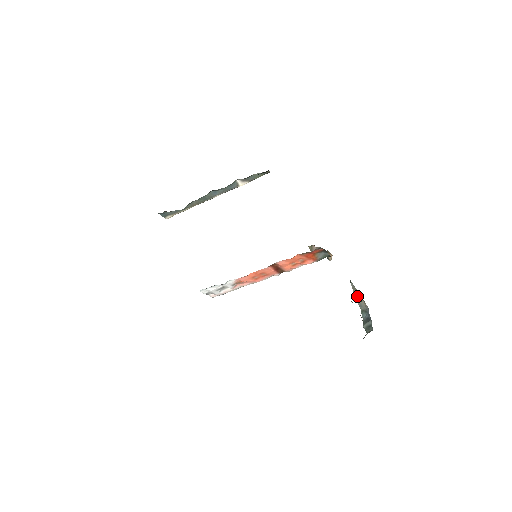
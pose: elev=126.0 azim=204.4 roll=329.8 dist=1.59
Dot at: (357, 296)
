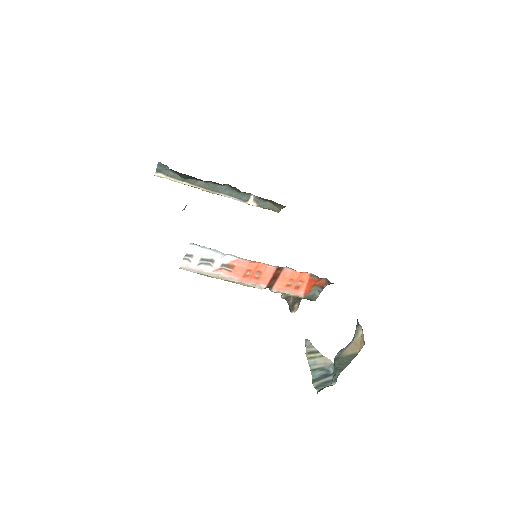
Dot at: (312, 354)
